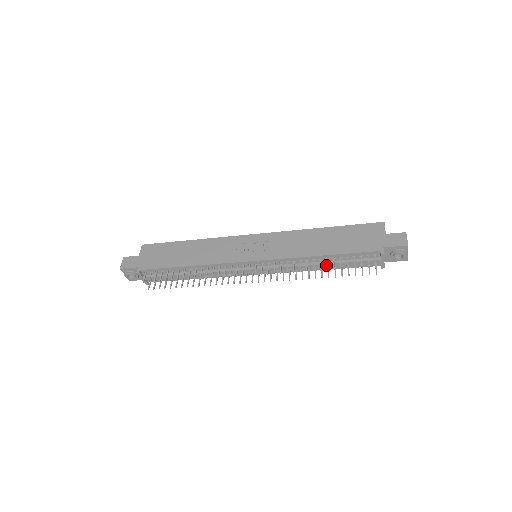
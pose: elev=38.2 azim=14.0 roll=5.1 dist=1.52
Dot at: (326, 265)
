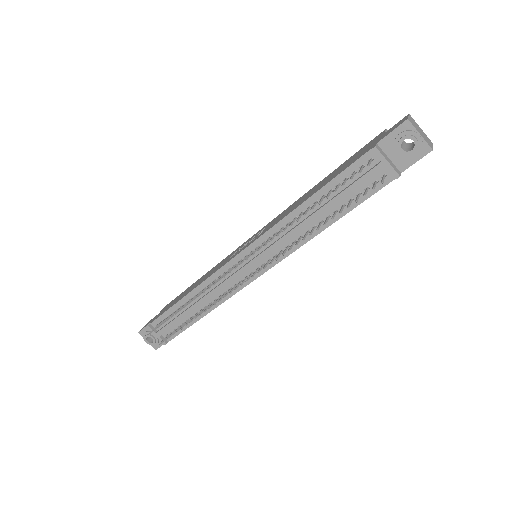
Dot at: occluded
